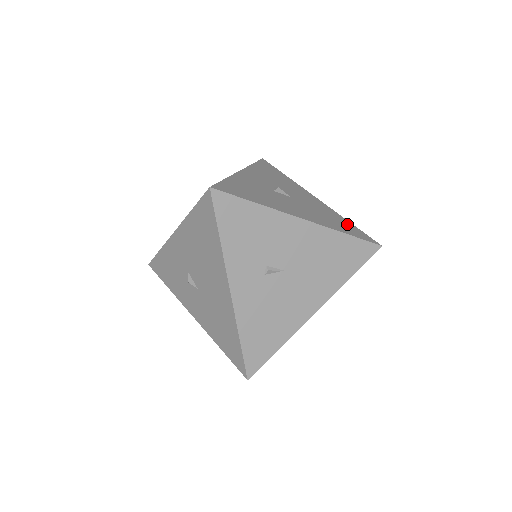
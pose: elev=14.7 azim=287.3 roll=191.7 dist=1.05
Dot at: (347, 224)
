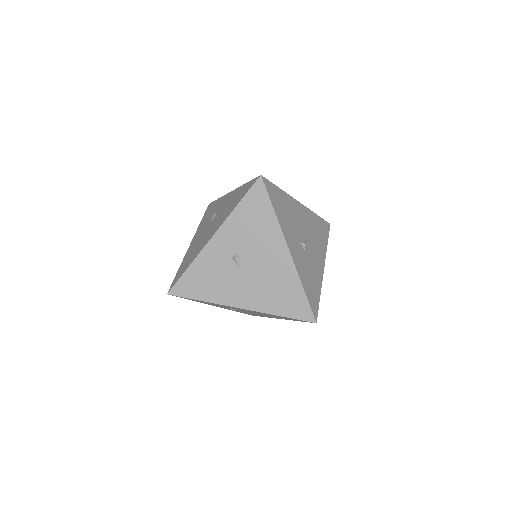
Dot at: (320, 223)
